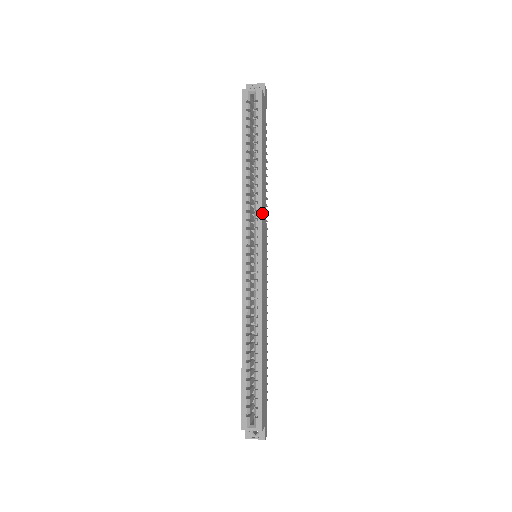
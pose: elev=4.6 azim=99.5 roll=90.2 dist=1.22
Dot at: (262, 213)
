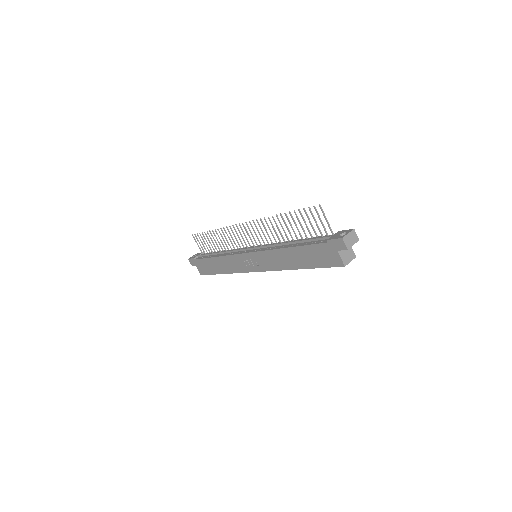
Dot at: occluded
